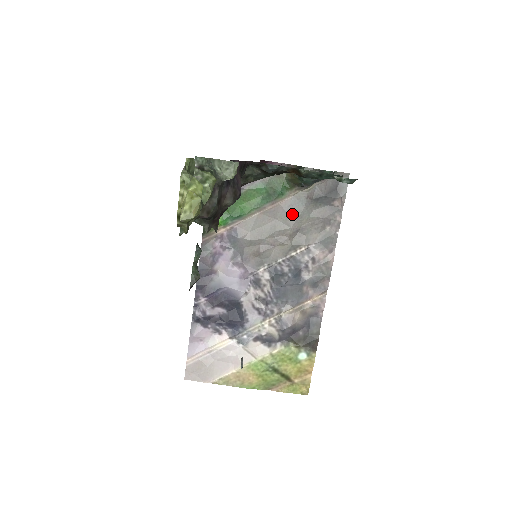
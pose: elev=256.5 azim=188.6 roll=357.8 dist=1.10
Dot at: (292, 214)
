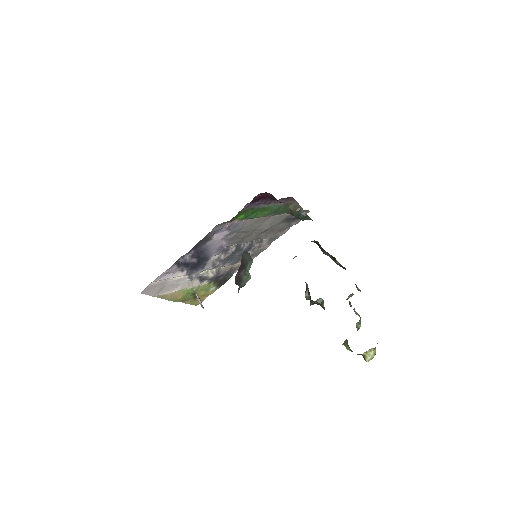
Dot at: (273, 223)
